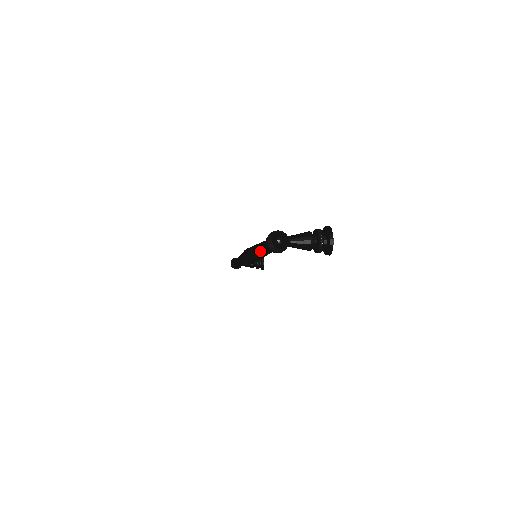
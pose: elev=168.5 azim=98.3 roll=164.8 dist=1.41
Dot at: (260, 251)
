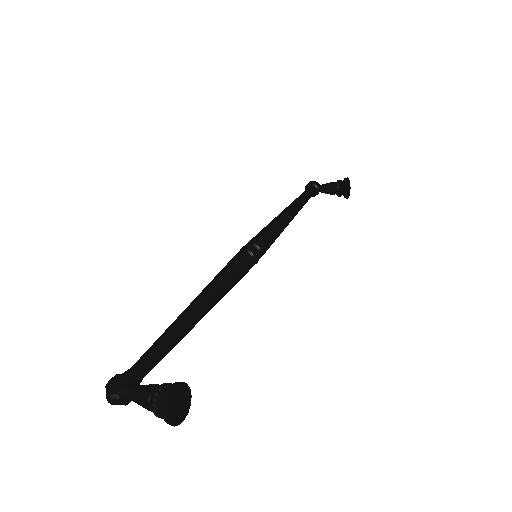
Dot at: occluded
